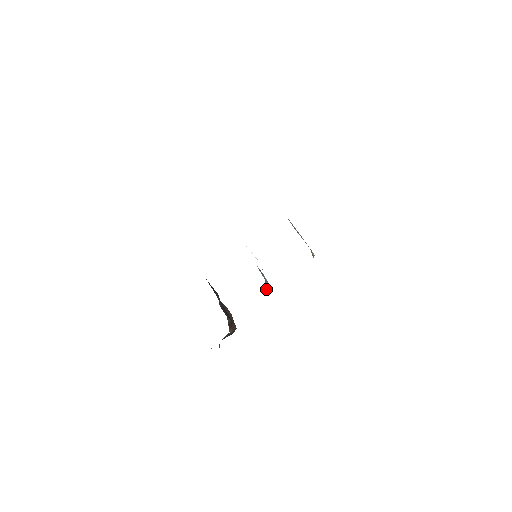
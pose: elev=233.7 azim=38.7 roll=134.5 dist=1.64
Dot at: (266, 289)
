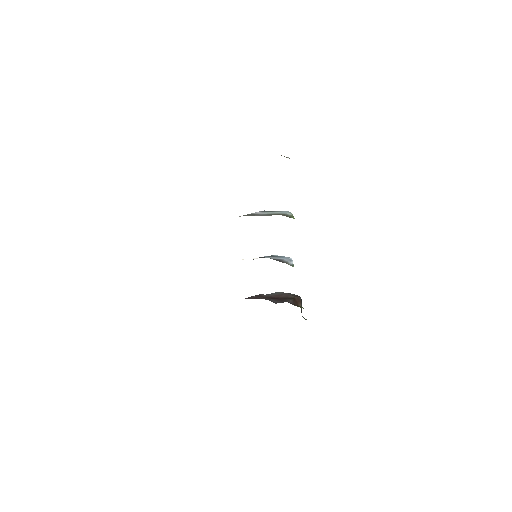
Dot at: (290, 265)
